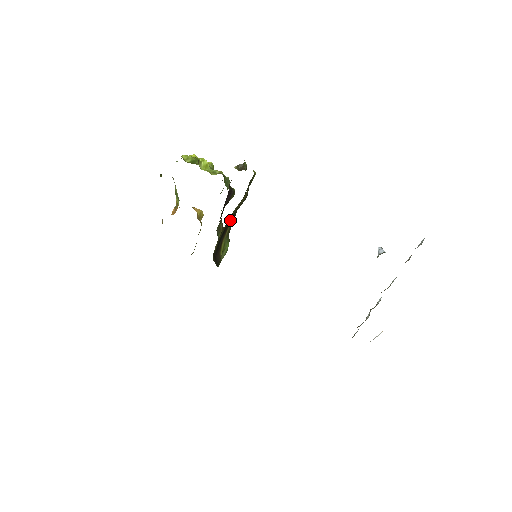
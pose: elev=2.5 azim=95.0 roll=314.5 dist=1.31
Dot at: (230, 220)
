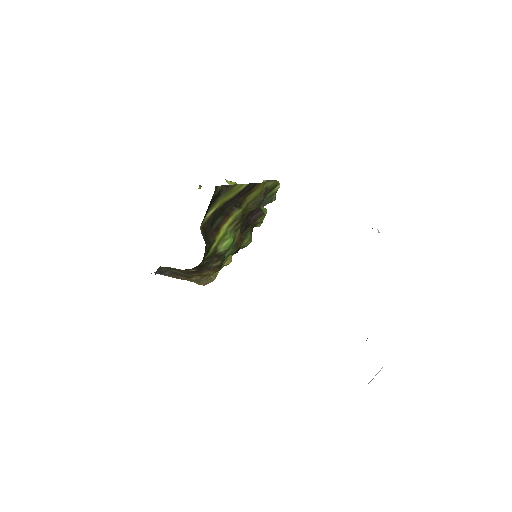
Dot at: (233, 204)
